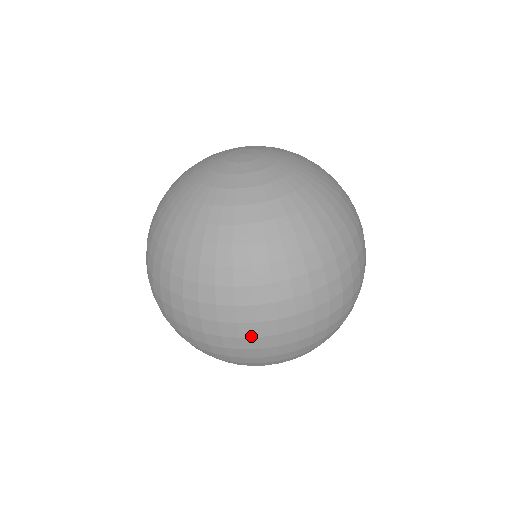
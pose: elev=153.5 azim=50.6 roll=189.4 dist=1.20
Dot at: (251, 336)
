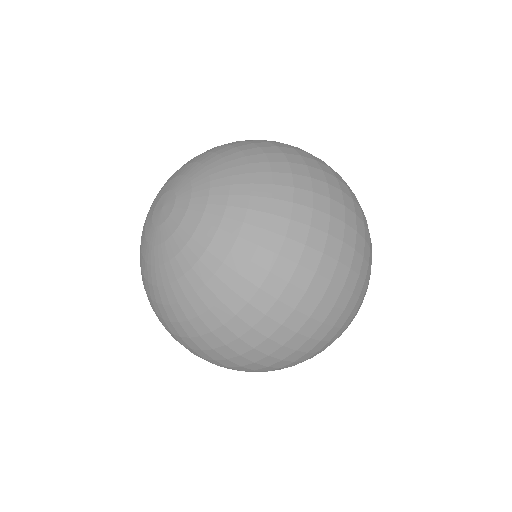
Dot at: occluded
